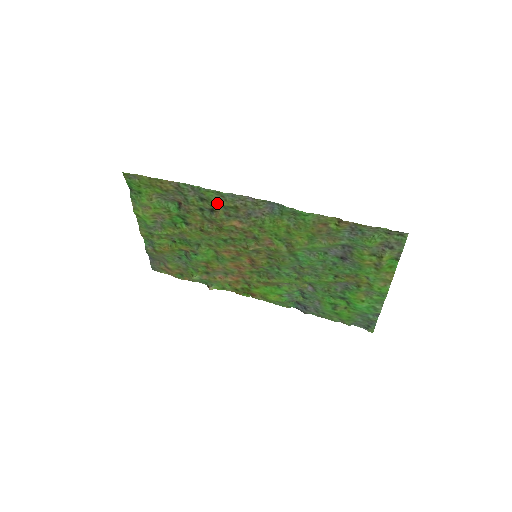
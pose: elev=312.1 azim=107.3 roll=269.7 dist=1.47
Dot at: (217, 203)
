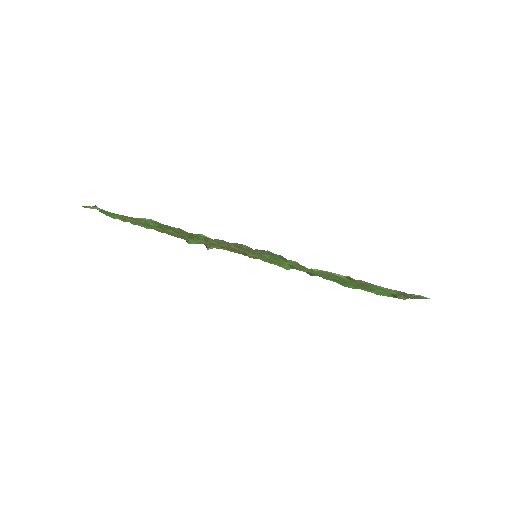
Dot at: (205, 237)
